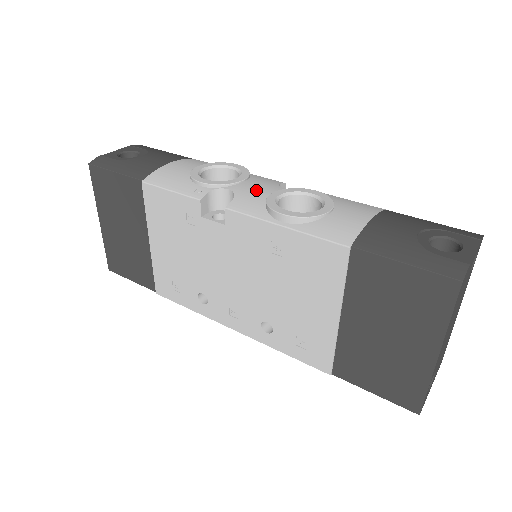
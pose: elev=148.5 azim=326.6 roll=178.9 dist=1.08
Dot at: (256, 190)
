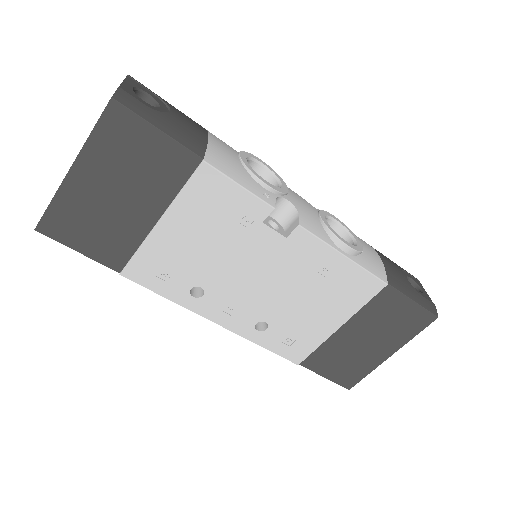
Dot at: (306, 207)
